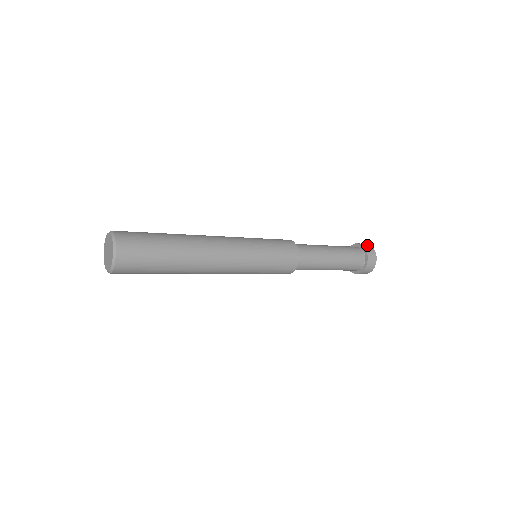
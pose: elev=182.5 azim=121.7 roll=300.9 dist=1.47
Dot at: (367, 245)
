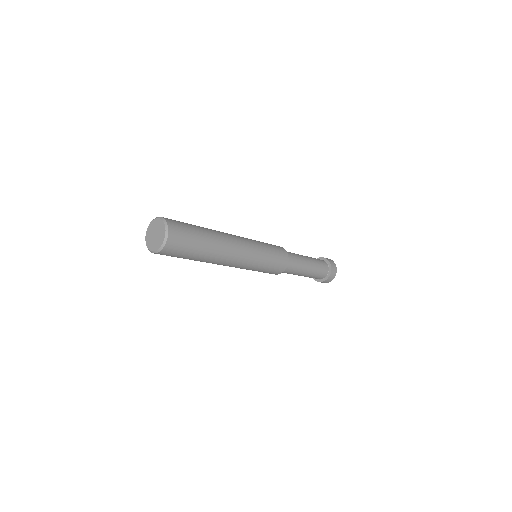
Dot at: (334, 267)
